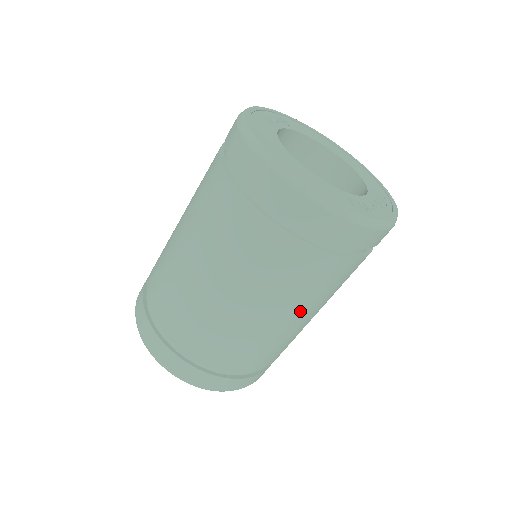
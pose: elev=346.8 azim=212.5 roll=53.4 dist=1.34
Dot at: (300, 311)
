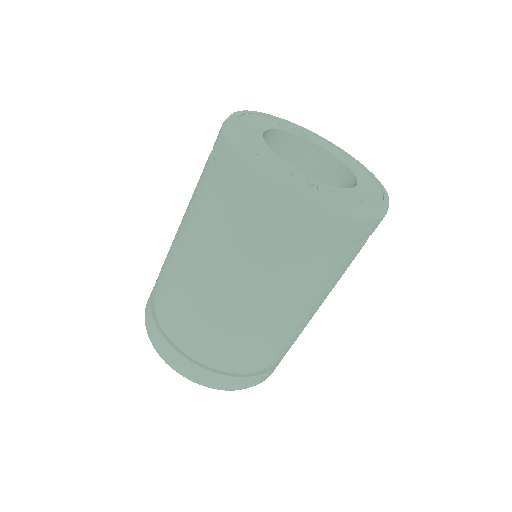
Dot at: (248, 293)
